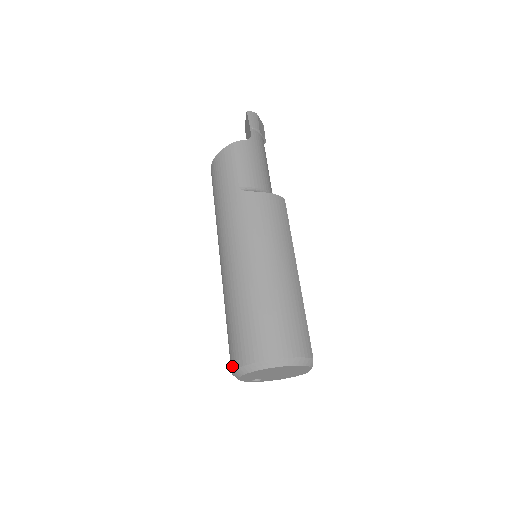
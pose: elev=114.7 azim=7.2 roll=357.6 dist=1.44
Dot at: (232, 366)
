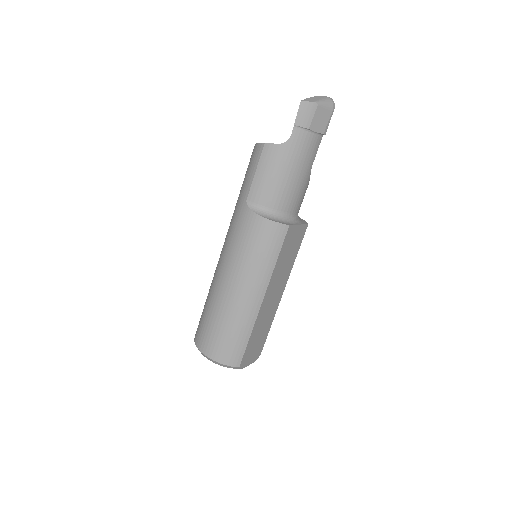
Dot at: occluded
